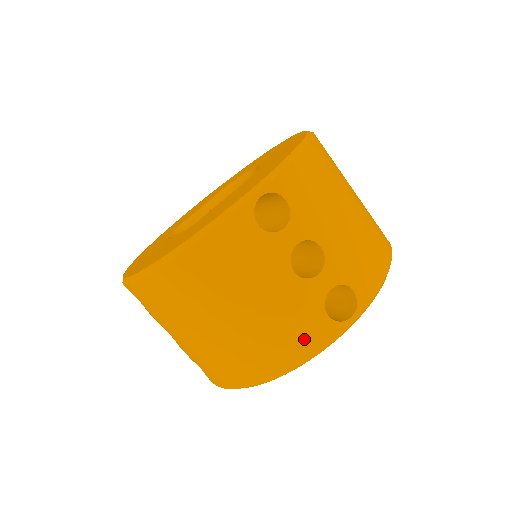
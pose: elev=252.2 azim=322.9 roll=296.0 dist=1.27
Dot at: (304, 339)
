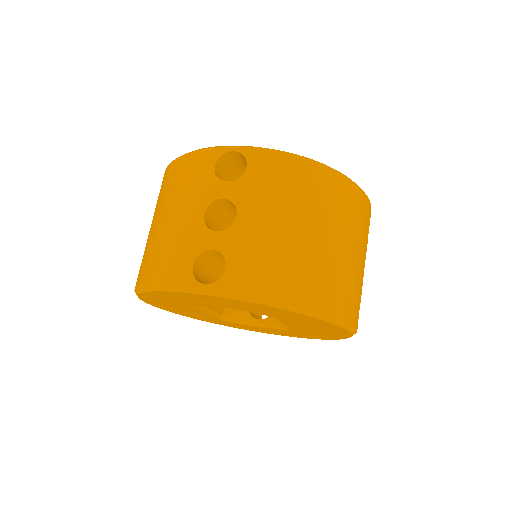
Dot at: (348, 305)
